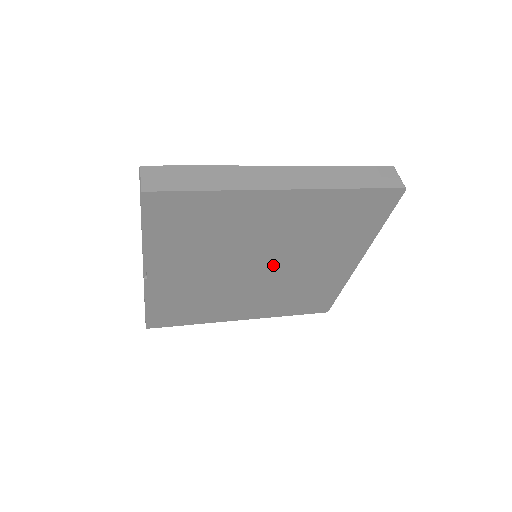
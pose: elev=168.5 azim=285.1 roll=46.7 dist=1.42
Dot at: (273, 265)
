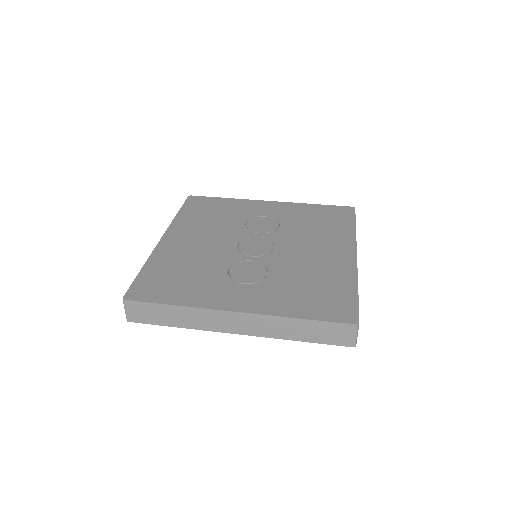
Dot at: occluded
